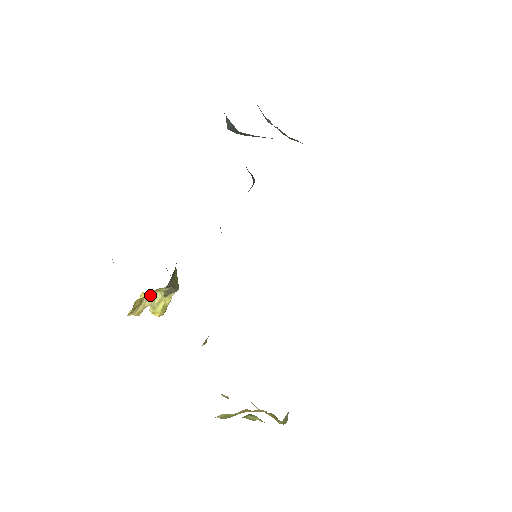
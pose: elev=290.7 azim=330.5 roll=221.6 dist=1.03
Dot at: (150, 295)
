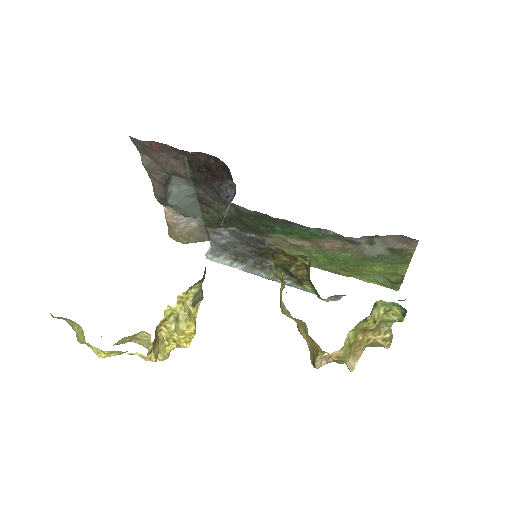
Dot at: (179, 305)
